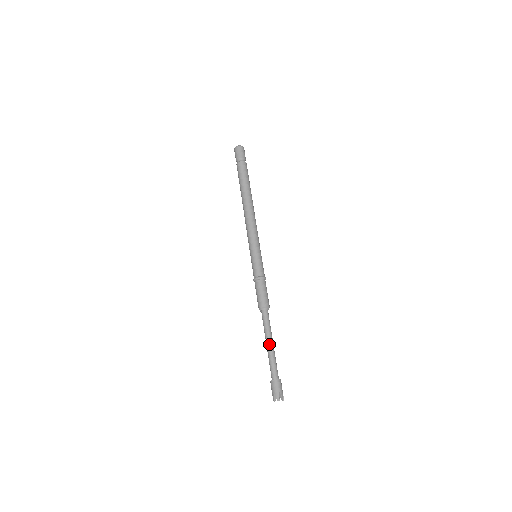
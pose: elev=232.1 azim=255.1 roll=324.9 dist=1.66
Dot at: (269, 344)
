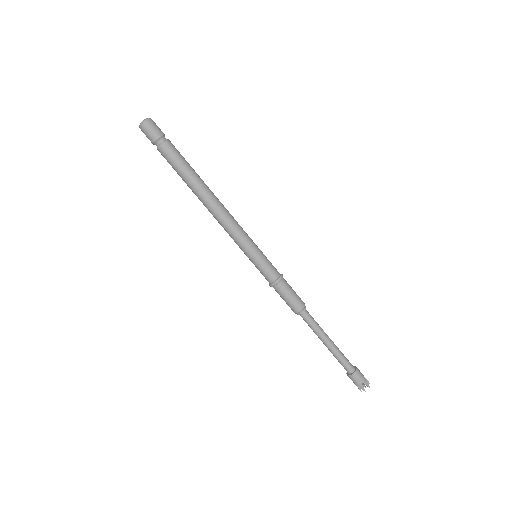
Dot at: (326, 344)
